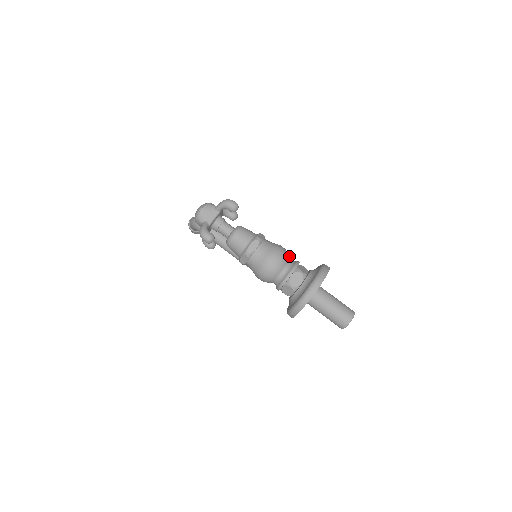
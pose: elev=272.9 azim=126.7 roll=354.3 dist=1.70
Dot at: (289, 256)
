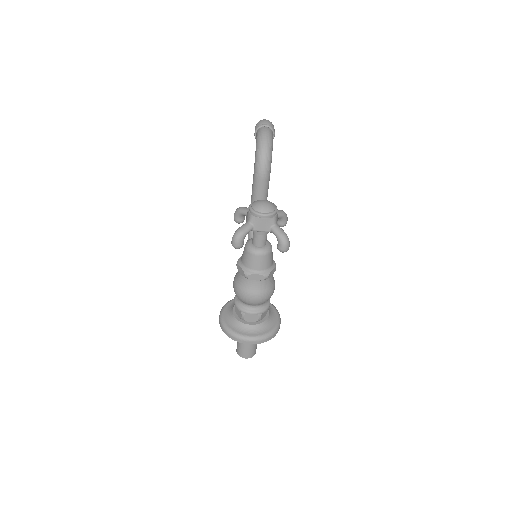
Dot at: occluded
